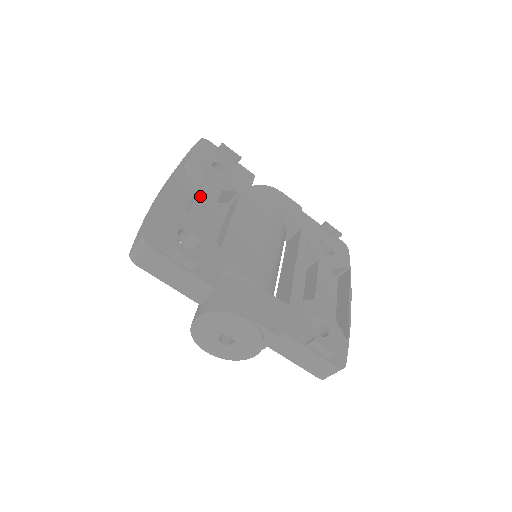
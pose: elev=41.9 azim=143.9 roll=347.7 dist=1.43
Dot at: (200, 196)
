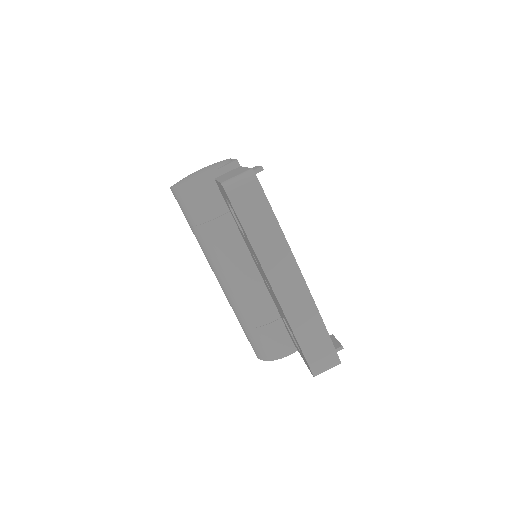
Dot at: occluded
